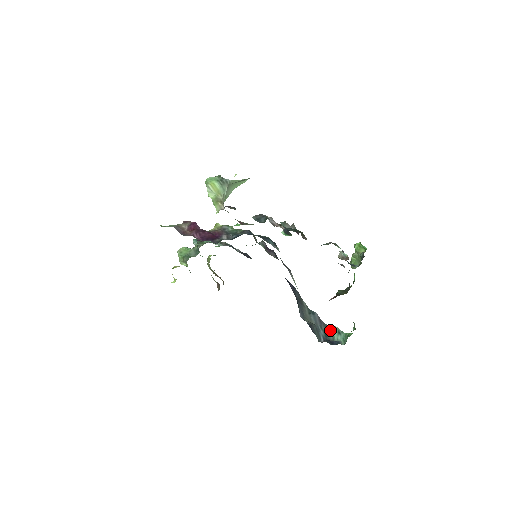
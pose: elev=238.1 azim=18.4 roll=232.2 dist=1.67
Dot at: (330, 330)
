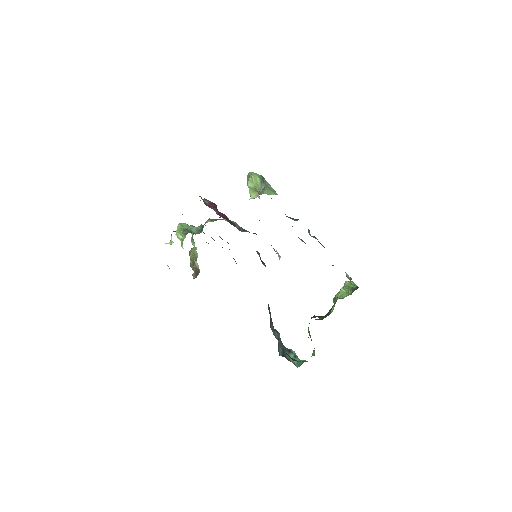
Dot at: (287, 351)
